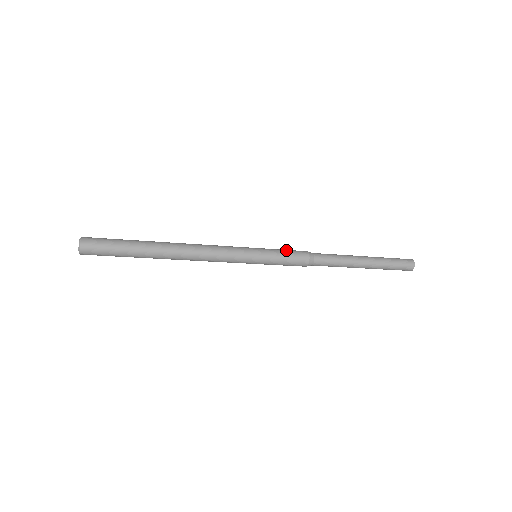
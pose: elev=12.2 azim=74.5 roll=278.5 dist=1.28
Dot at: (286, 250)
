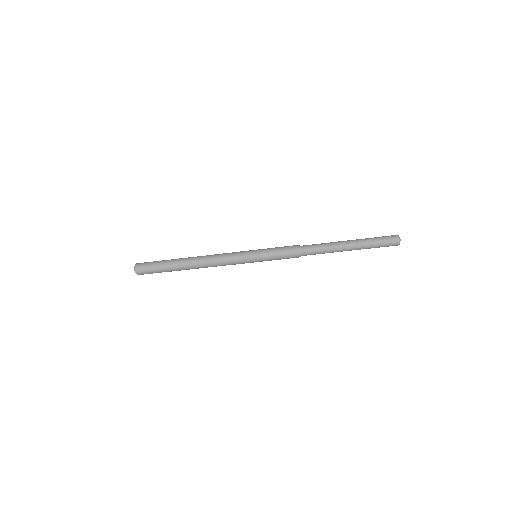
Dot at: (278, 247)
